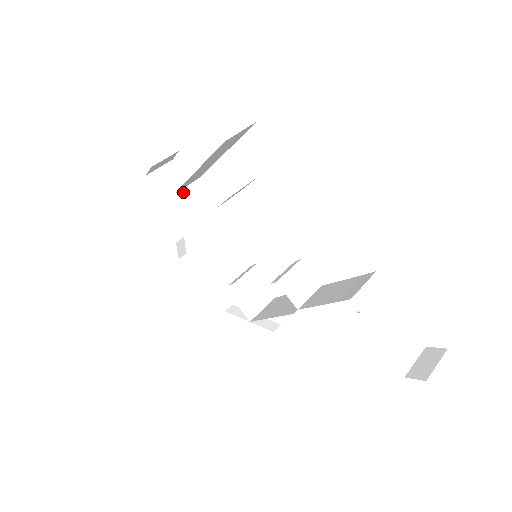
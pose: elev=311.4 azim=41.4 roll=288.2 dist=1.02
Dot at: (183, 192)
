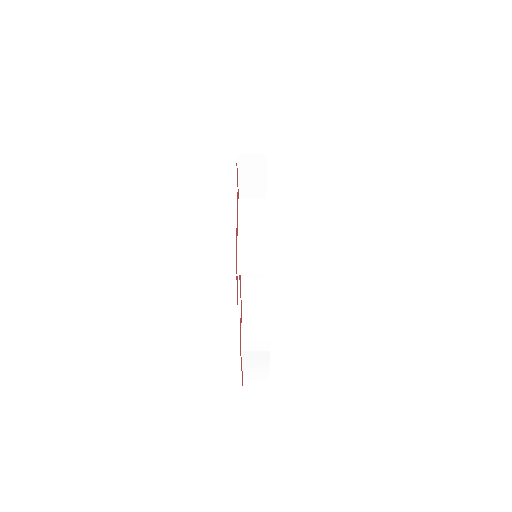
Dot at: (256, 177)
